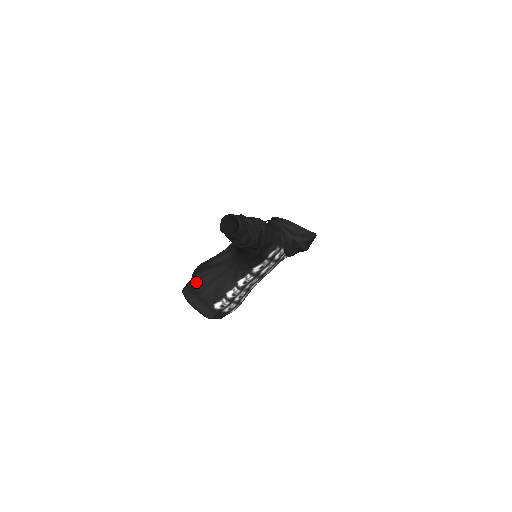
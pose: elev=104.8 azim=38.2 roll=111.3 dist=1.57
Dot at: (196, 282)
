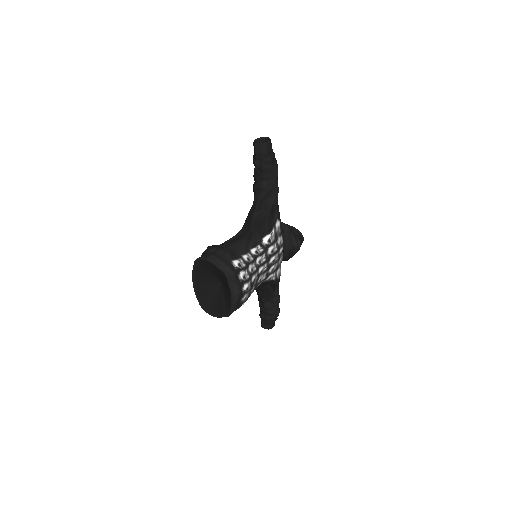
Dot at: (211, 248)
